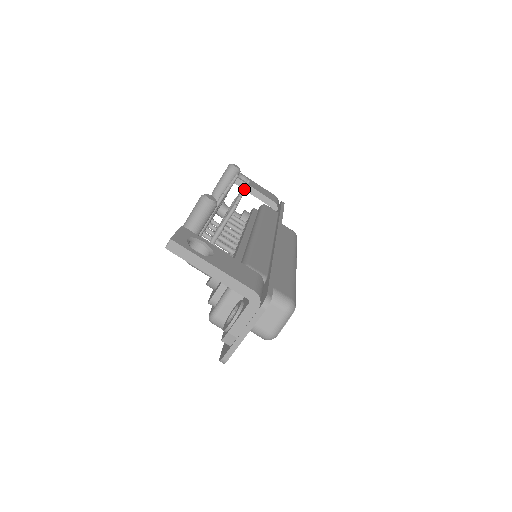
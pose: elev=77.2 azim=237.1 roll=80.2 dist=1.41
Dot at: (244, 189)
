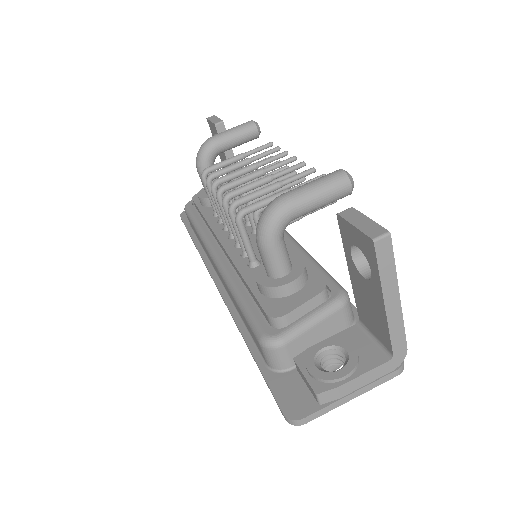
Dot at: occluded
